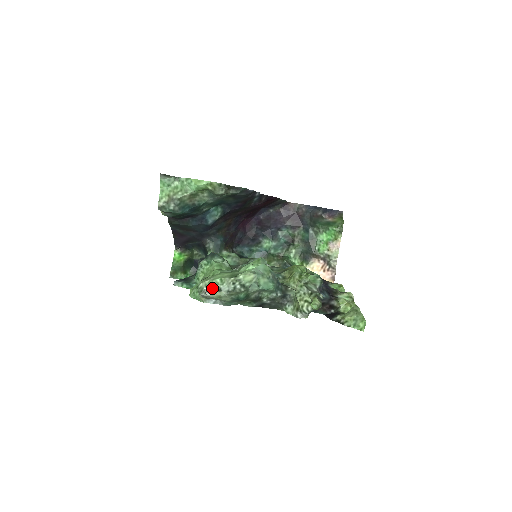
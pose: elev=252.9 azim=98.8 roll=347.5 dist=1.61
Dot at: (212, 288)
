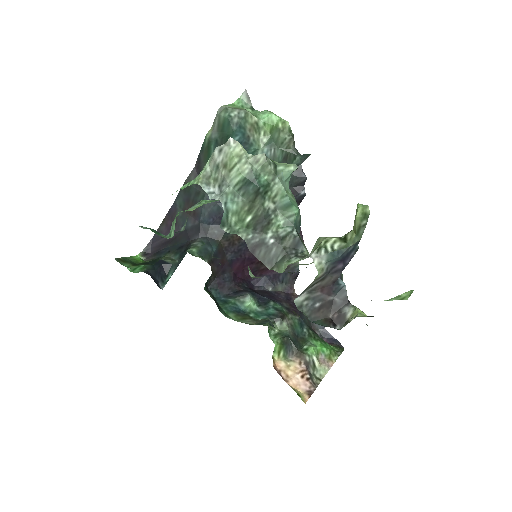
Dot at: occluded
